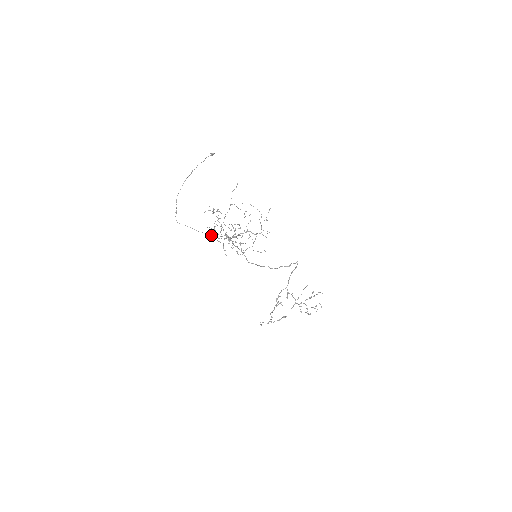
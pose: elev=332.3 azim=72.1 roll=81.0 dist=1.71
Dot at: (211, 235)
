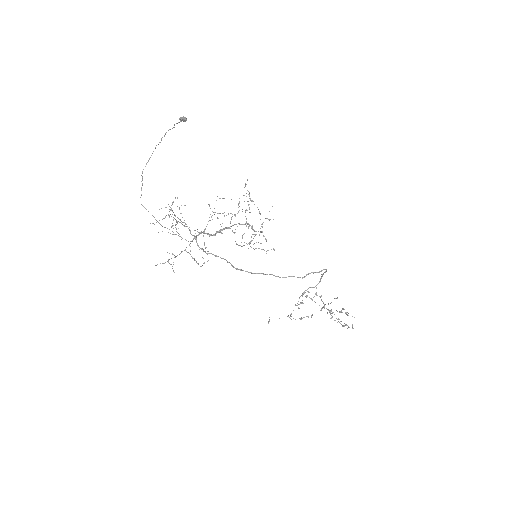
Dot at: (176, 234)
